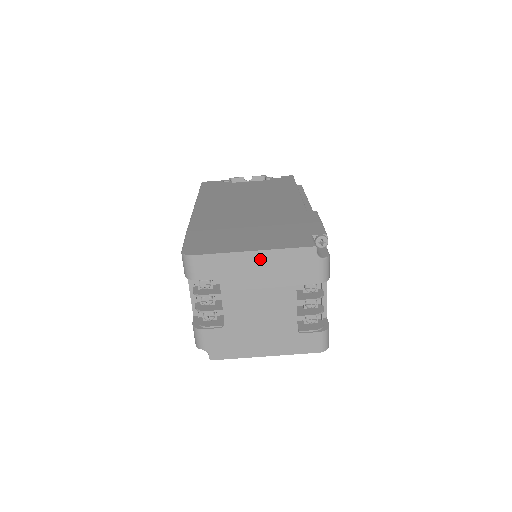
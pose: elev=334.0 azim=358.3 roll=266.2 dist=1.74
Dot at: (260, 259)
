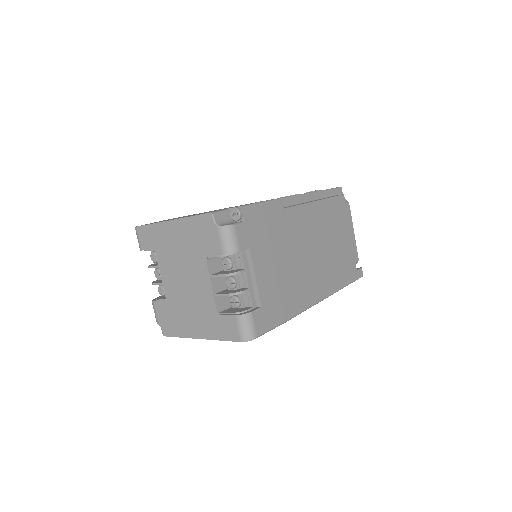
Dot at: (176, 229)
